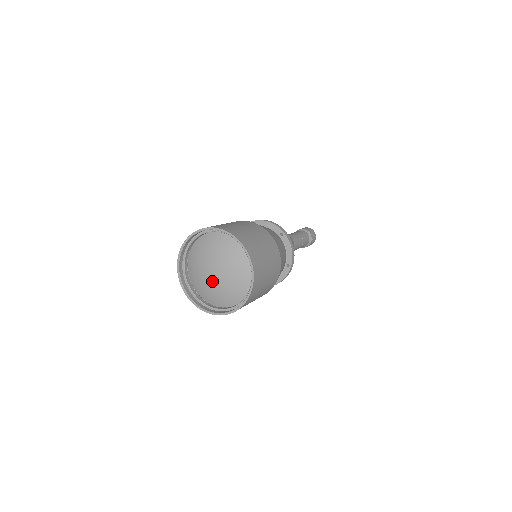
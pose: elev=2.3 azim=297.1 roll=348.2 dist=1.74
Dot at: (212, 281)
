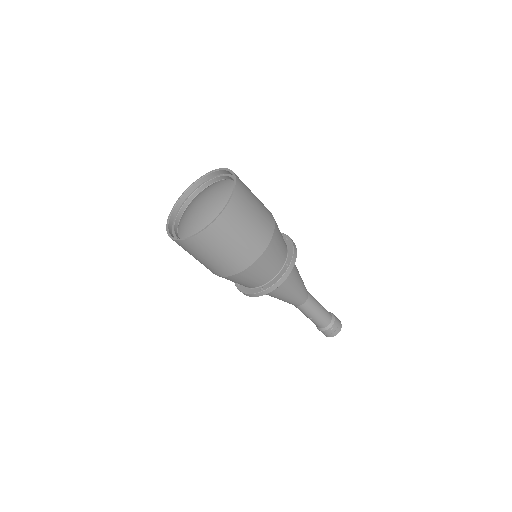
Dot at: (196, 213)
